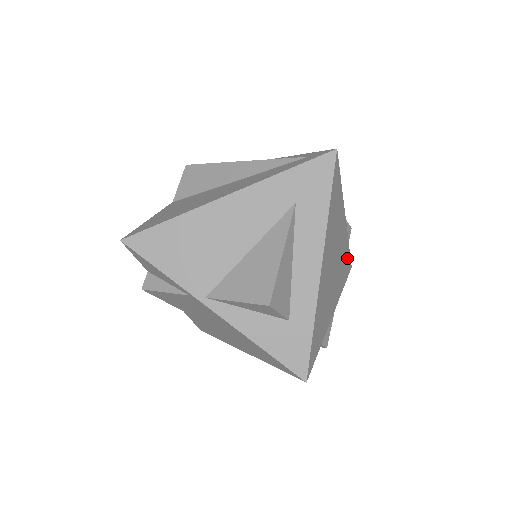
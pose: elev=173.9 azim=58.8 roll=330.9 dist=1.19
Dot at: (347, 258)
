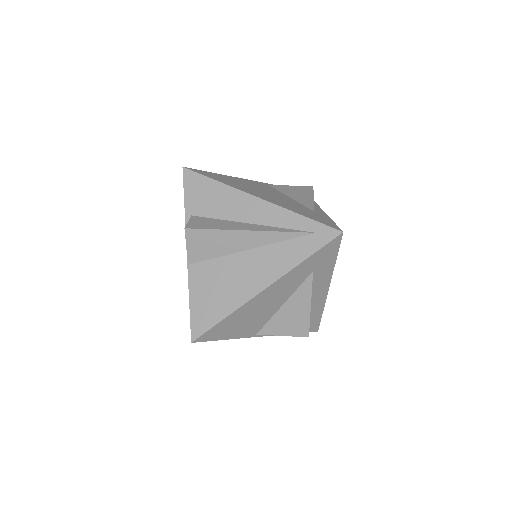
Dot at: occluded
